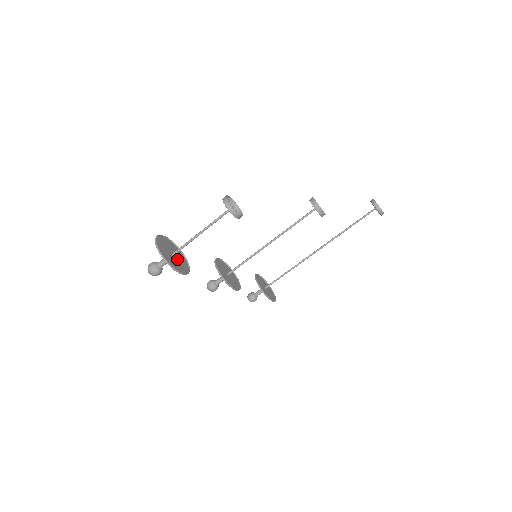
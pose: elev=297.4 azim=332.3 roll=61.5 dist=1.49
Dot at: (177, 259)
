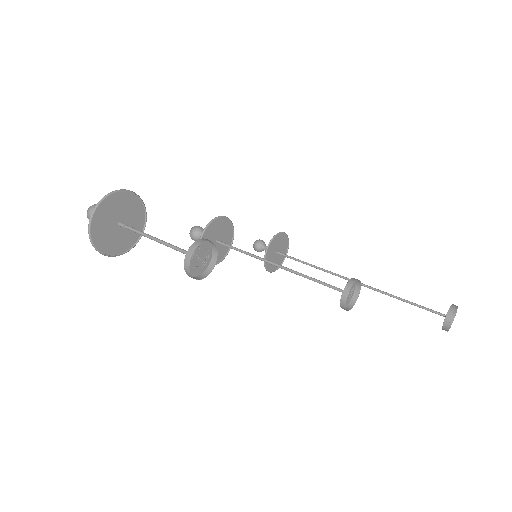
Dot at: (123, 229)
